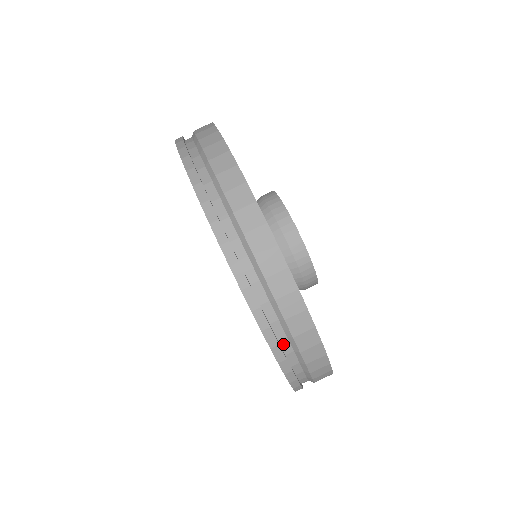
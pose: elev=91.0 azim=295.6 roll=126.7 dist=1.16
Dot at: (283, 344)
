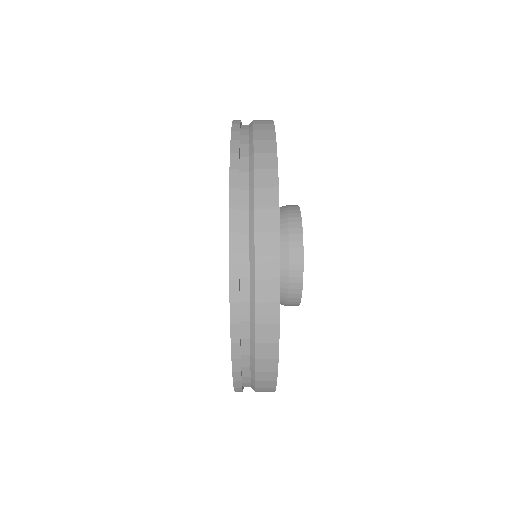
Dot at: occluded
